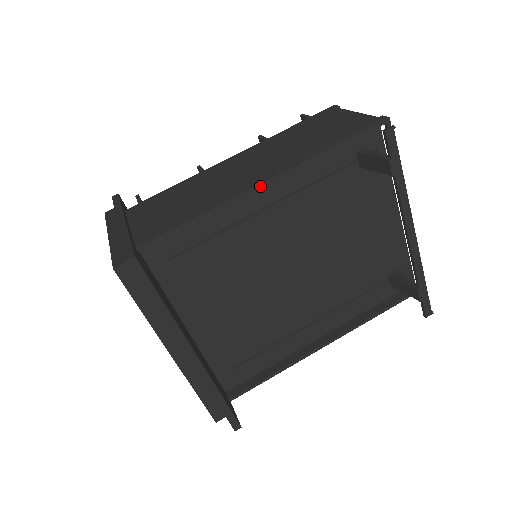
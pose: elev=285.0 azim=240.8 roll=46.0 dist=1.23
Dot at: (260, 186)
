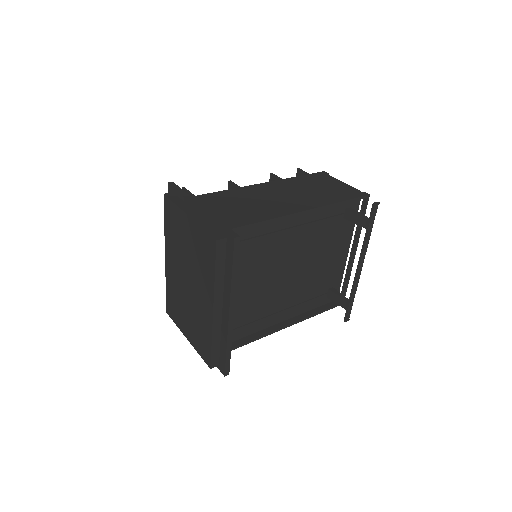
Dot at: (301, 213)
